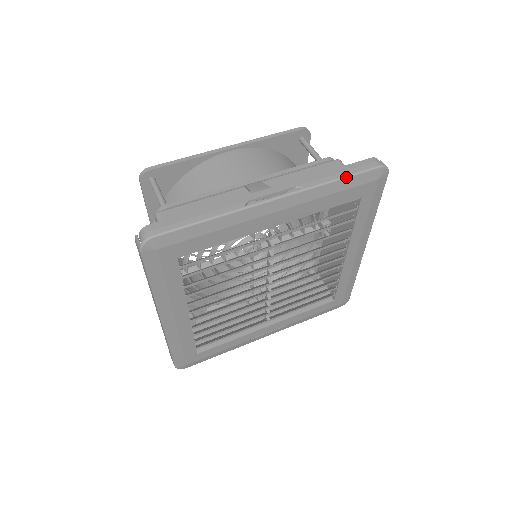
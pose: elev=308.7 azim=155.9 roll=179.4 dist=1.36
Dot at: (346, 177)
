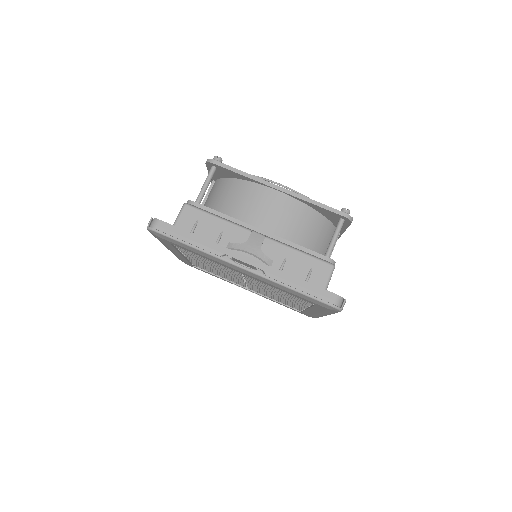
Dot at: (301, 293)
